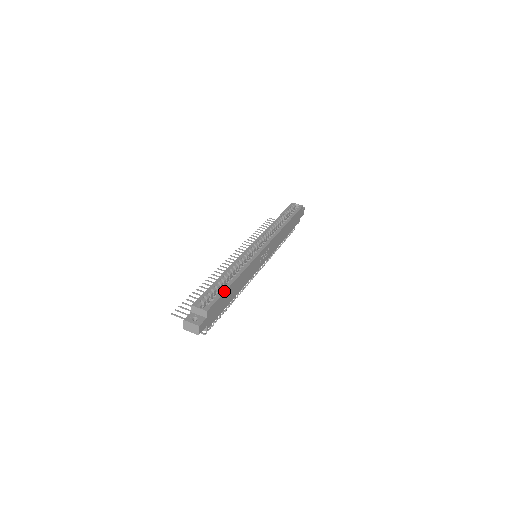
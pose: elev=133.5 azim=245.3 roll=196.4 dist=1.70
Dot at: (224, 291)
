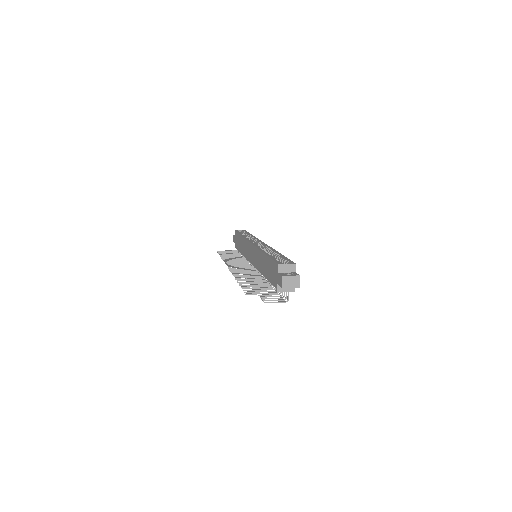
Dot at: (285, 257)
